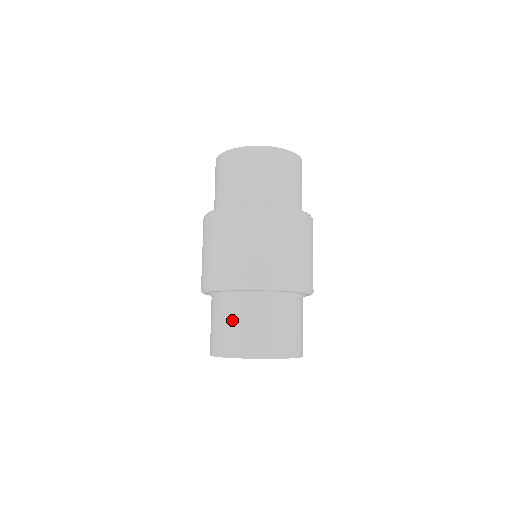
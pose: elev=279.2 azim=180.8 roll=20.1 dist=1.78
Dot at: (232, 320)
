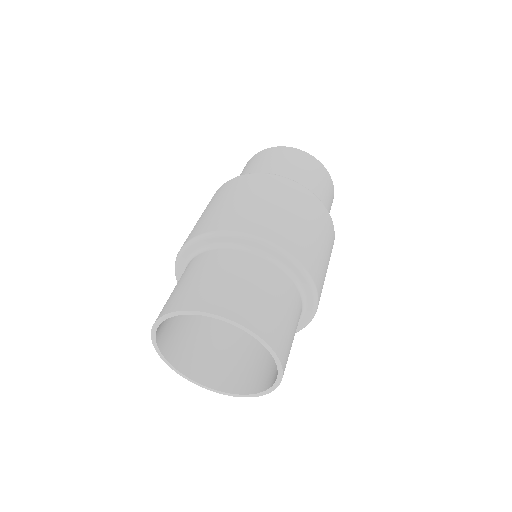
Dot at: (250, 280)
